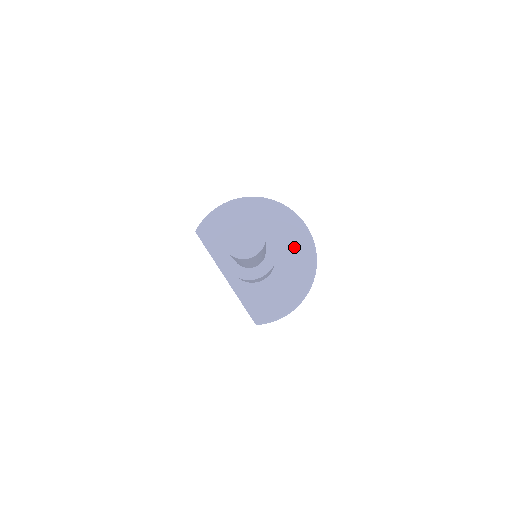
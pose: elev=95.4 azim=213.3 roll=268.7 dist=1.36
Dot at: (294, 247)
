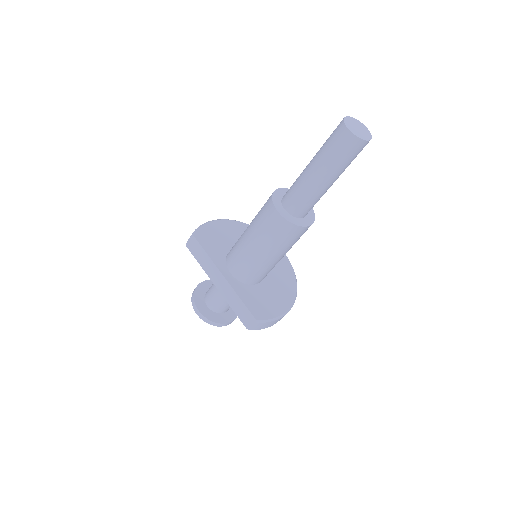
Dot at: (277, 263)
